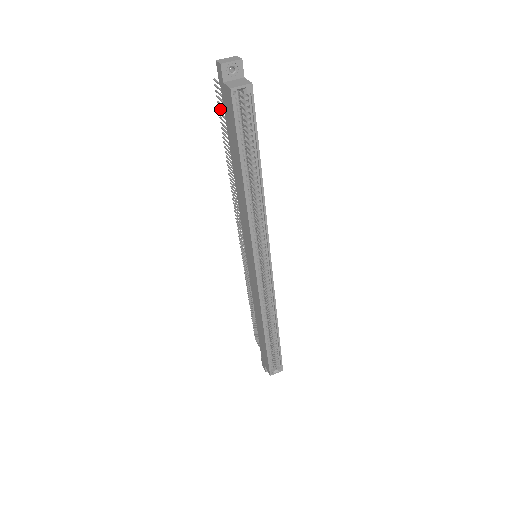
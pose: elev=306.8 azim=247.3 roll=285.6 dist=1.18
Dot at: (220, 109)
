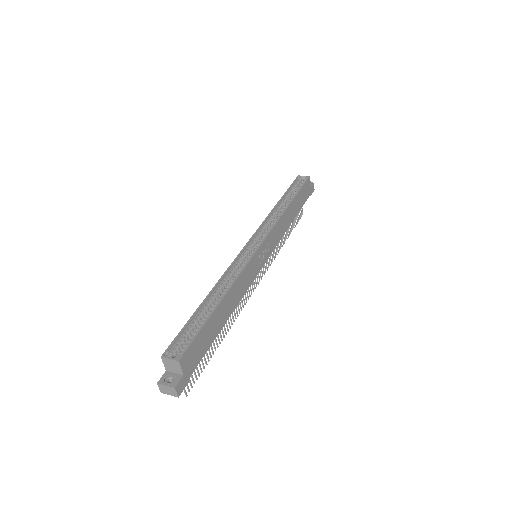
Dot at: (296, 218)
